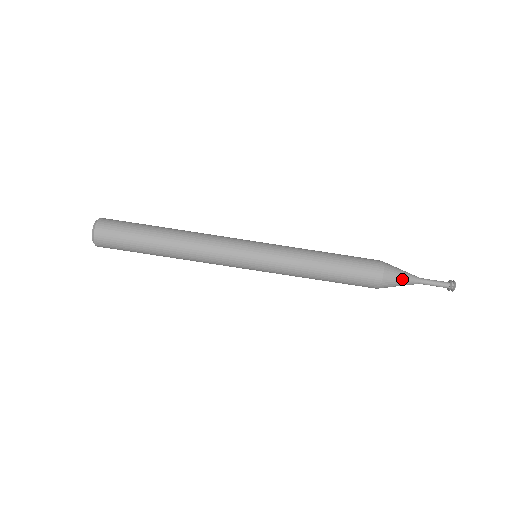
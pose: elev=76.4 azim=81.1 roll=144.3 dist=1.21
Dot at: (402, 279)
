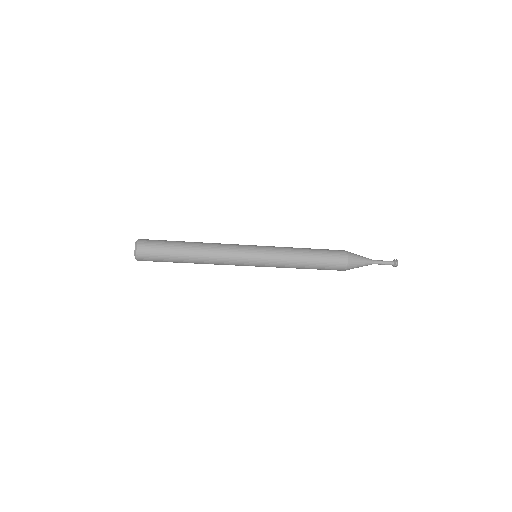
Dot at: occluded
